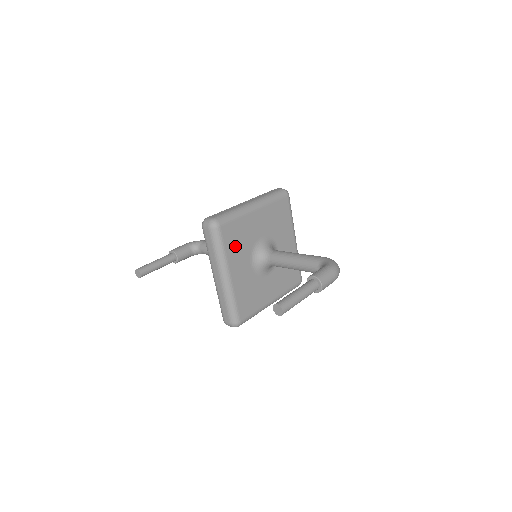
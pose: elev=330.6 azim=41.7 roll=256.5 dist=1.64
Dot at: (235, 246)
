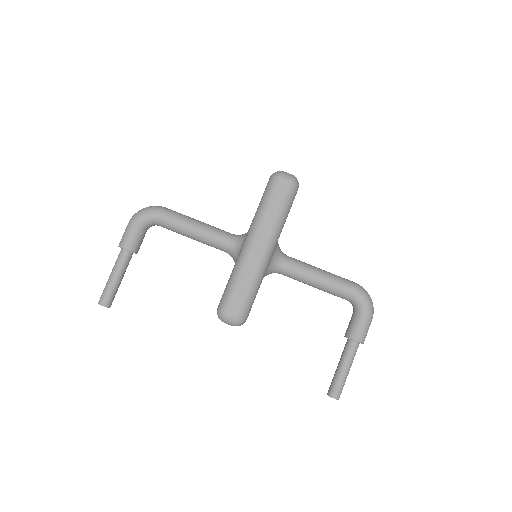
Dot at: occluded
